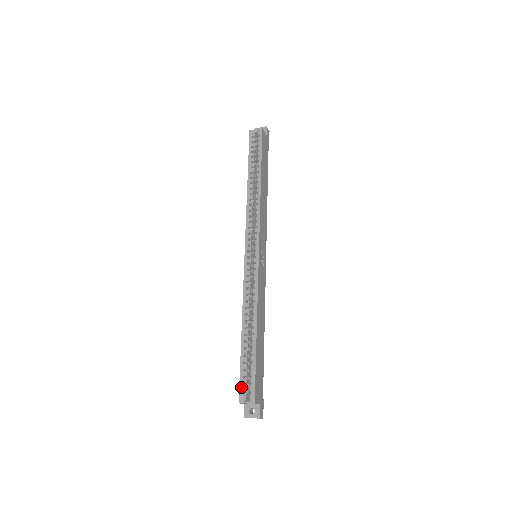
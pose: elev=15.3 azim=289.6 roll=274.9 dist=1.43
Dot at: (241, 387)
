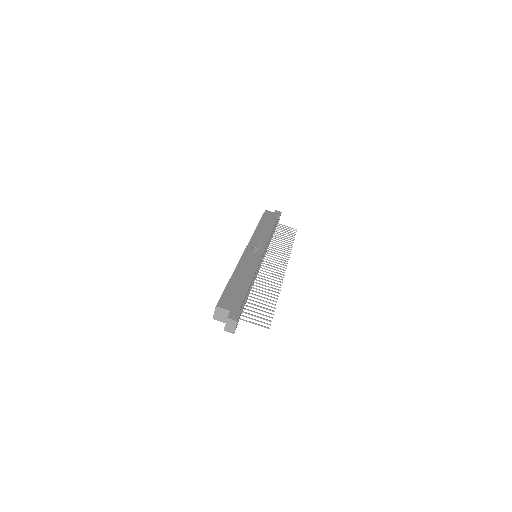
Dot at: occluded
